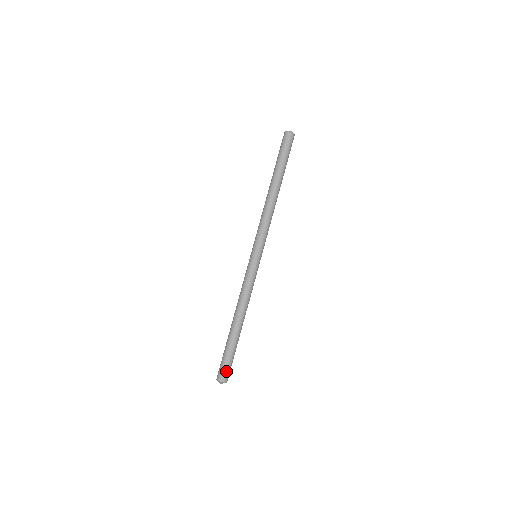
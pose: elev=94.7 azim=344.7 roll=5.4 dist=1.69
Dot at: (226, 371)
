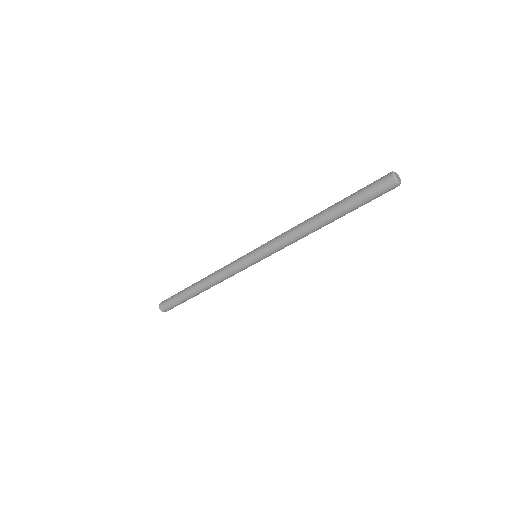
Dot at: (168, 307)
